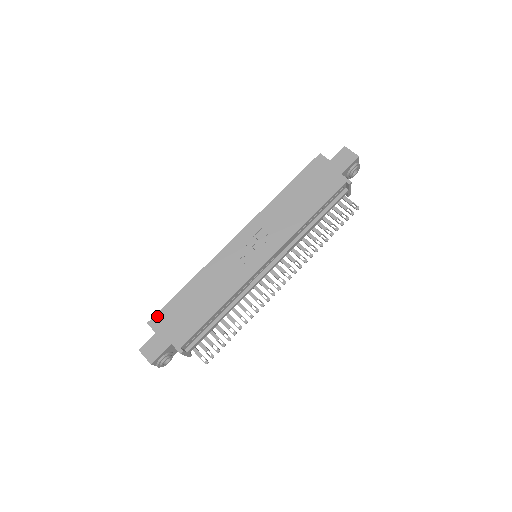
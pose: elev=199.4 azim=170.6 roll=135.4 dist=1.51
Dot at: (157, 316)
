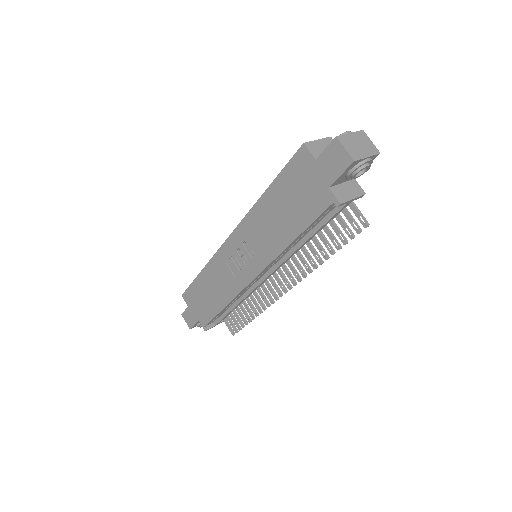
Dot at: (186, 293)
